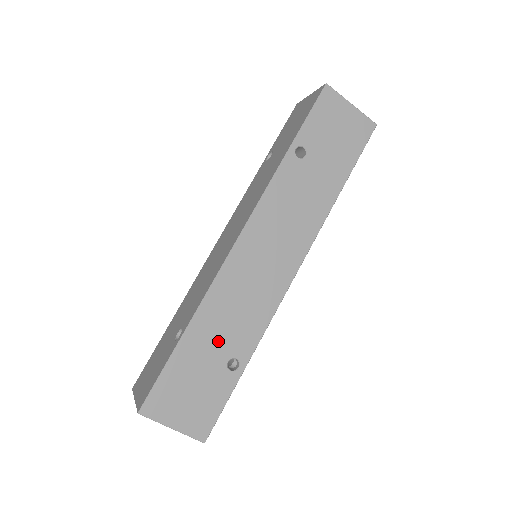
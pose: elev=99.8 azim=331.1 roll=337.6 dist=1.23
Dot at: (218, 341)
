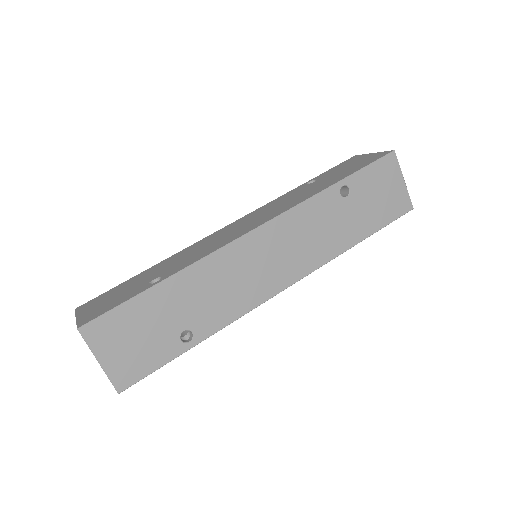
Dot at: (187, 307)
